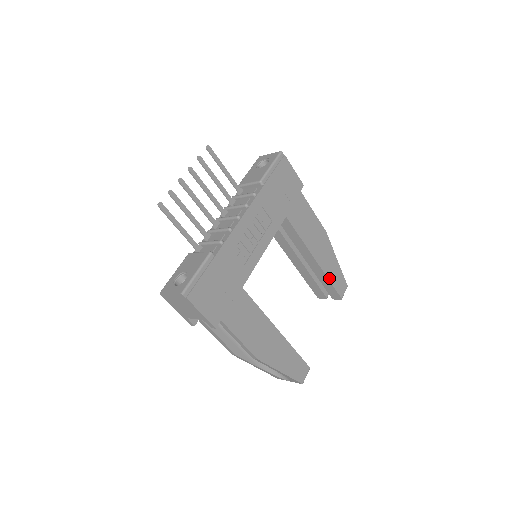
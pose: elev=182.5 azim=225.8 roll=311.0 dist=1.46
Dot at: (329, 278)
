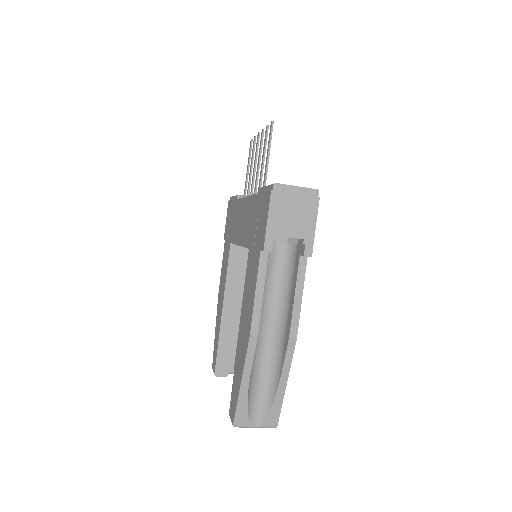
Dot at: occluded
